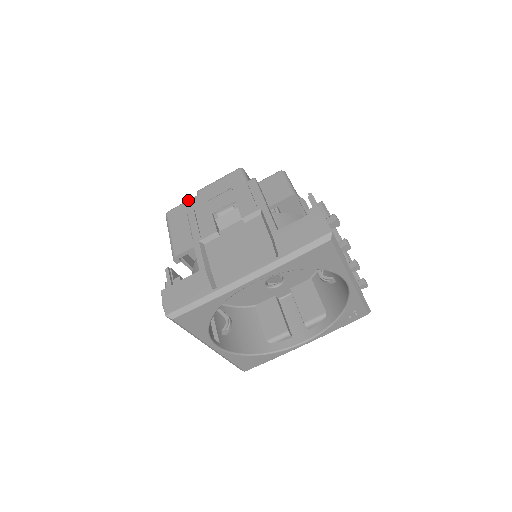
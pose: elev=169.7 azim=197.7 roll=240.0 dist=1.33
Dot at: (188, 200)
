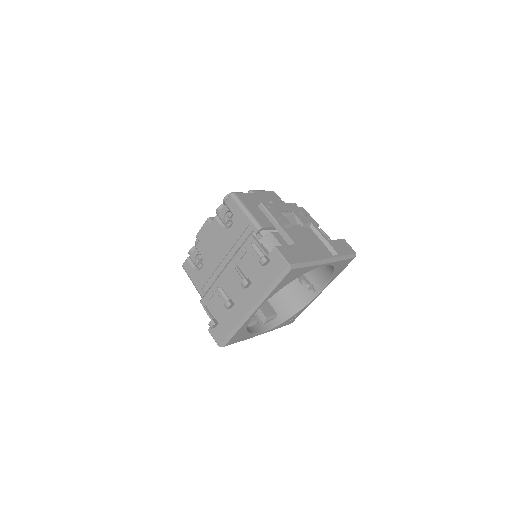
Dot at: occluded
